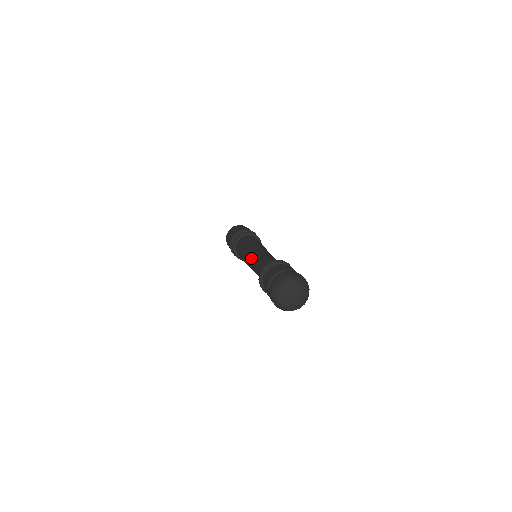
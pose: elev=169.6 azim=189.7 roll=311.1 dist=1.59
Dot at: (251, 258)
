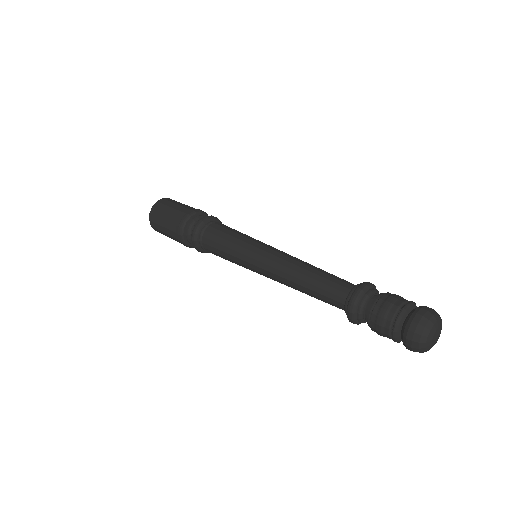
Dot at: (279, 275)
